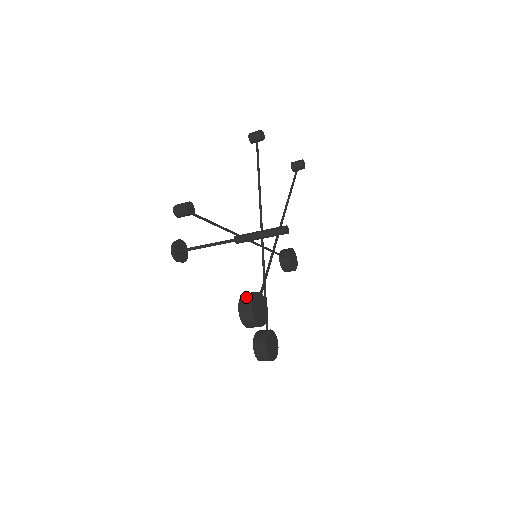
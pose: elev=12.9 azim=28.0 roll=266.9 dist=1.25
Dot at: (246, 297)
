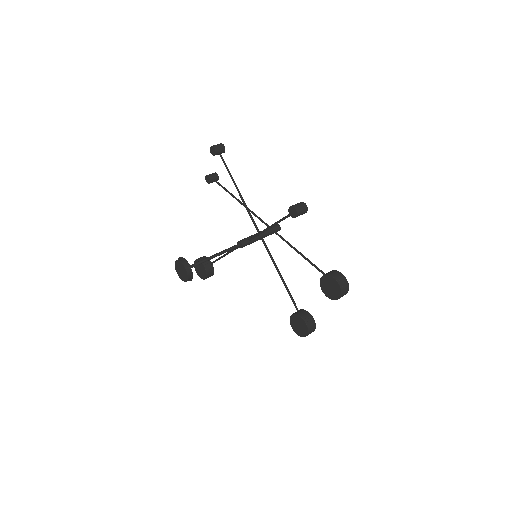
Dot at: (337, 275)
